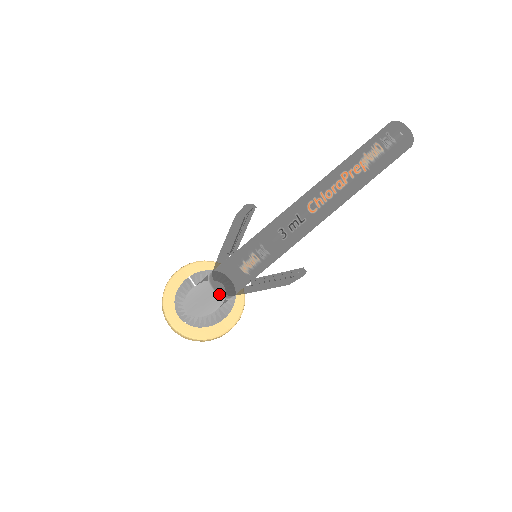
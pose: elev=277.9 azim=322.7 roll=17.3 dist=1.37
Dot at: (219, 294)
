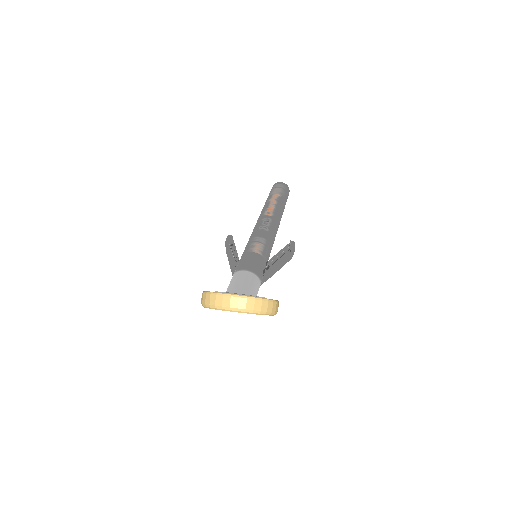
Dot at: (252, 272)
